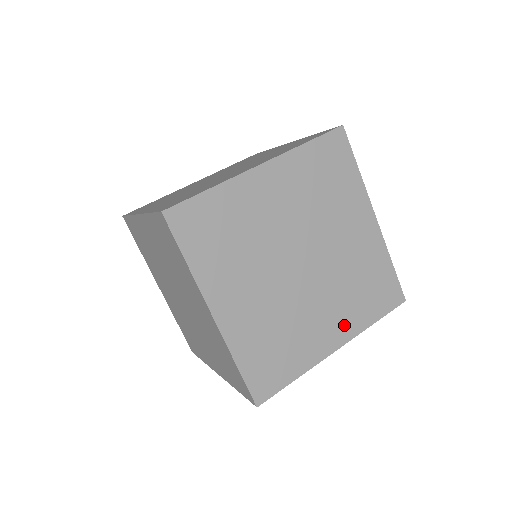
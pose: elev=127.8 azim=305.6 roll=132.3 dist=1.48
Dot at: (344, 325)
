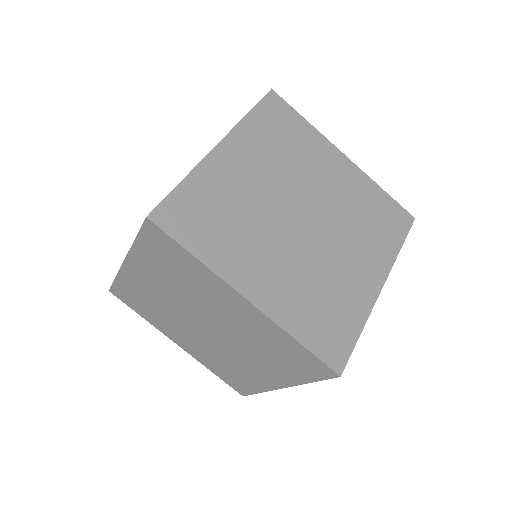
Dot at: (375, 261)
